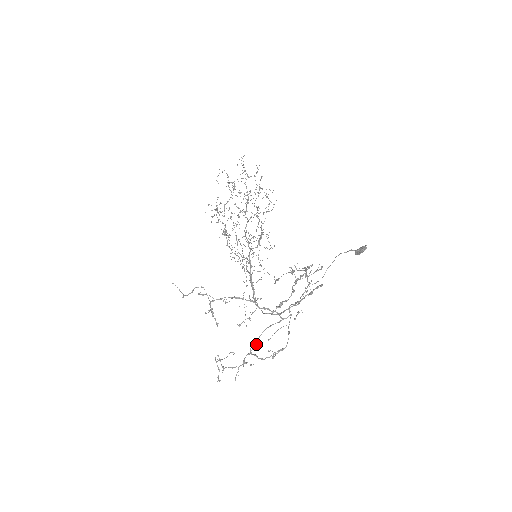
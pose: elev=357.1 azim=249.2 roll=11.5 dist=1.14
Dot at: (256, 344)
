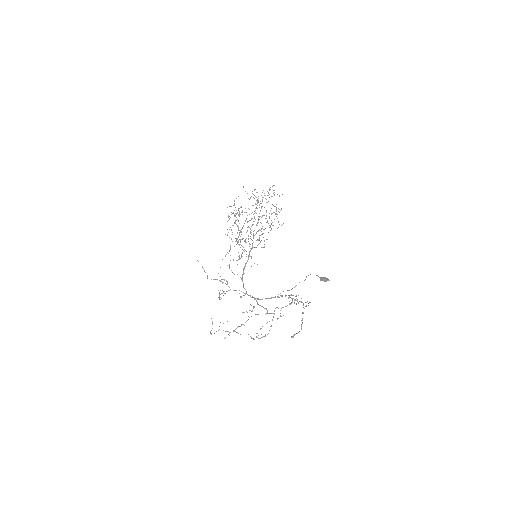
Dot at: (245, 322)
